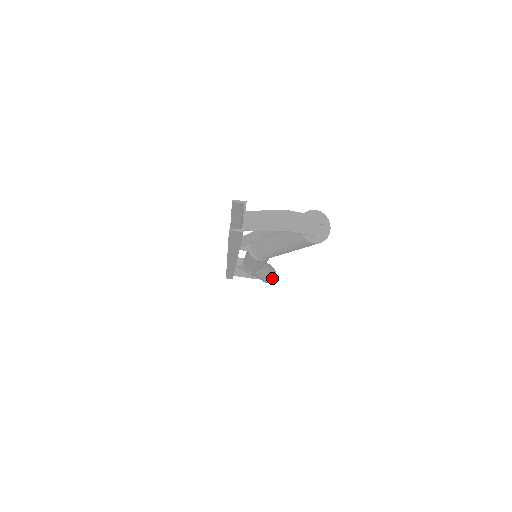
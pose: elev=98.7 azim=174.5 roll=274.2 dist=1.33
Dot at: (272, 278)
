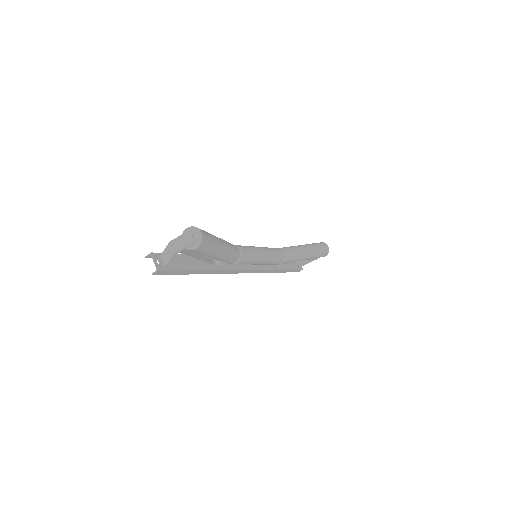
Dot at: (321, 251)
